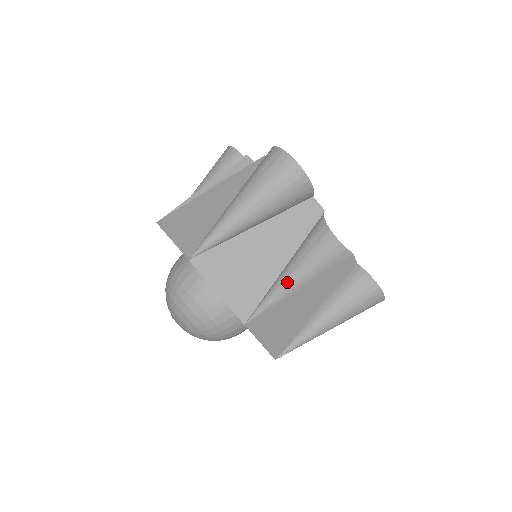
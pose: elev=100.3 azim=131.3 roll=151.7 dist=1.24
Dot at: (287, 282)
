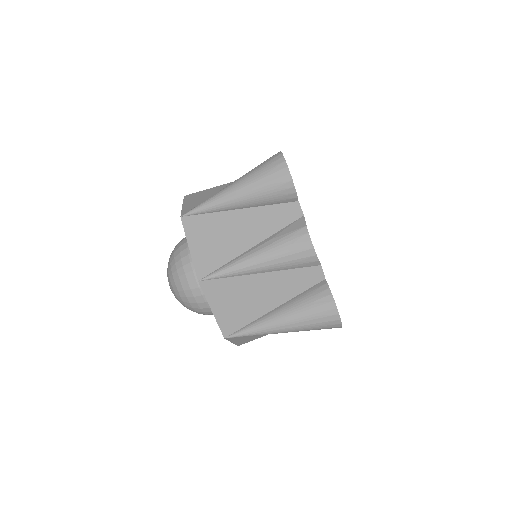
Dot at: occluded
